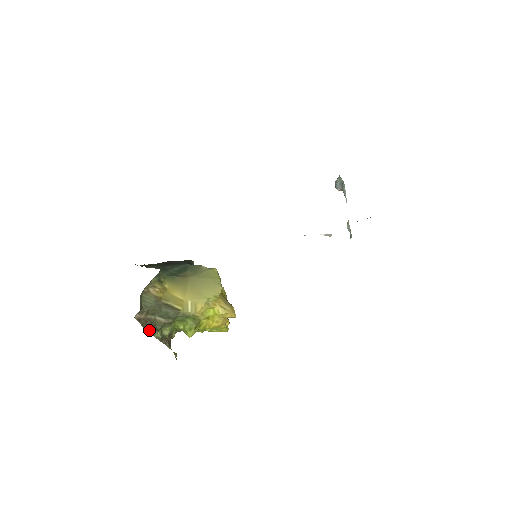
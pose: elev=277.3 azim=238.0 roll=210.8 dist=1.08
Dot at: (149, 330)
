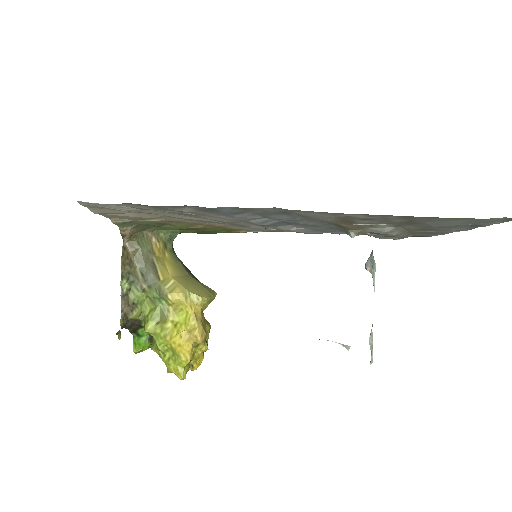
Dot at: (123, 268)
